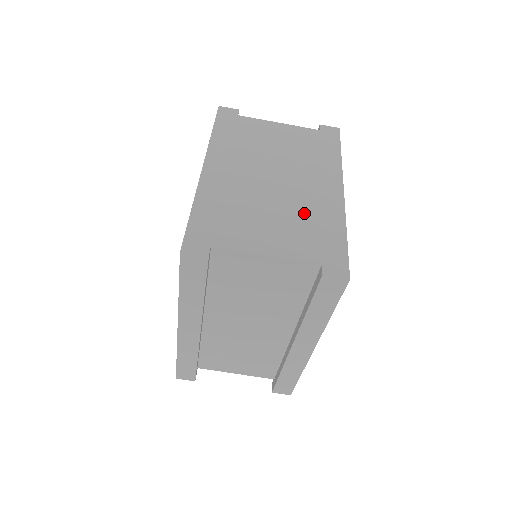
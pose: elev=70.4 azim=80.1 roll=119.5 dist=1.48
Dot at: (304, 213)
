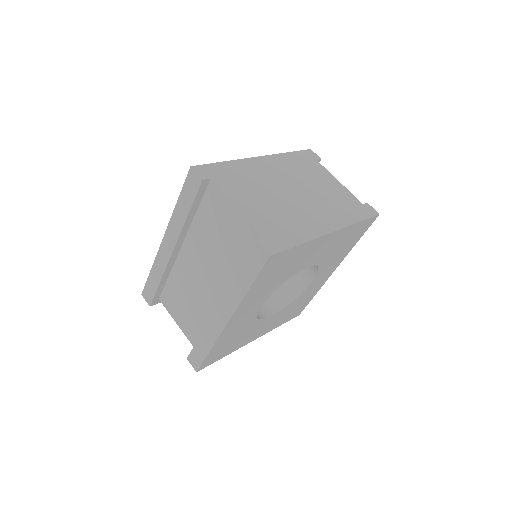
Dot at: (289, 216)
